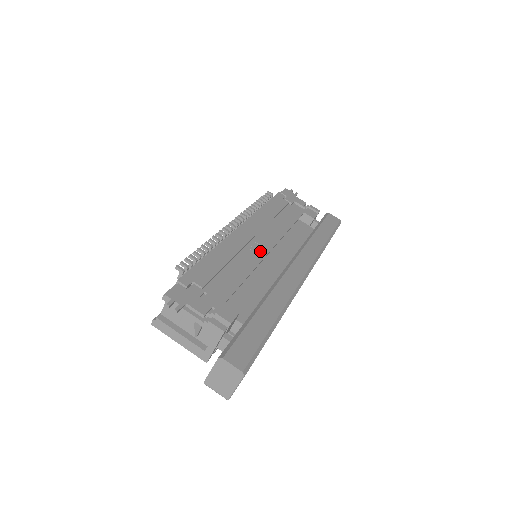
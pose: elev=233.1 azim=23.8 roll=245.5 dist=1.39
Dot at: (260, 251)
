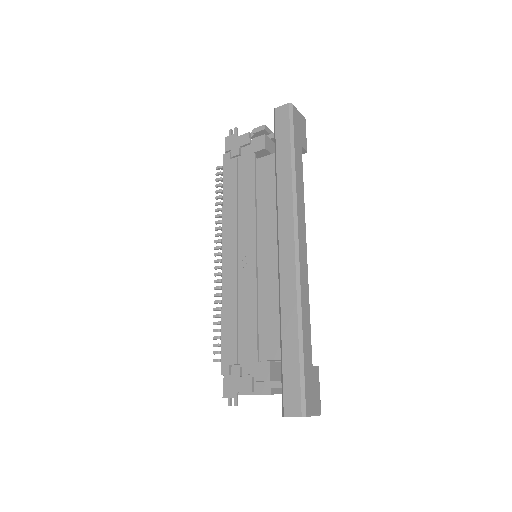
Dot at: (250, 265)
